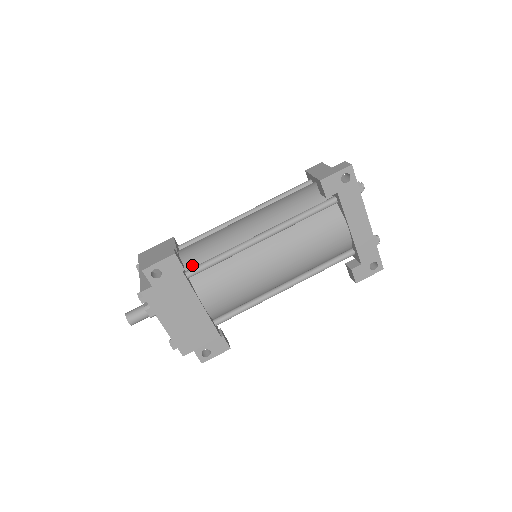
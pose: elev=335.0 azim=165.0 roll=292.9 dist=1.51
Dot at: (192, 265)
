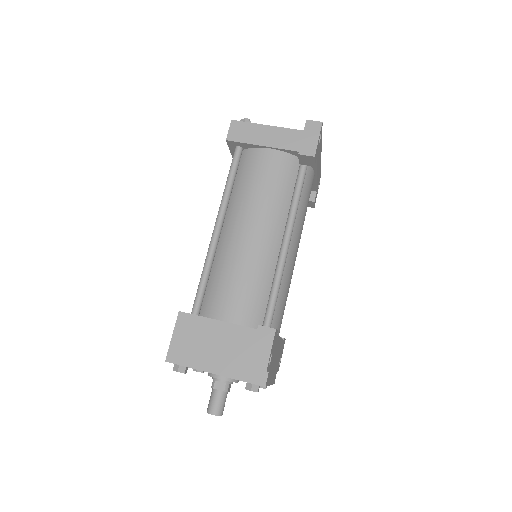
Dot at: (257, 319)
